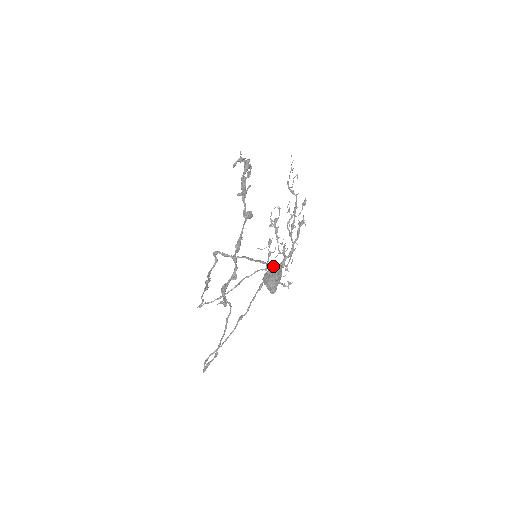
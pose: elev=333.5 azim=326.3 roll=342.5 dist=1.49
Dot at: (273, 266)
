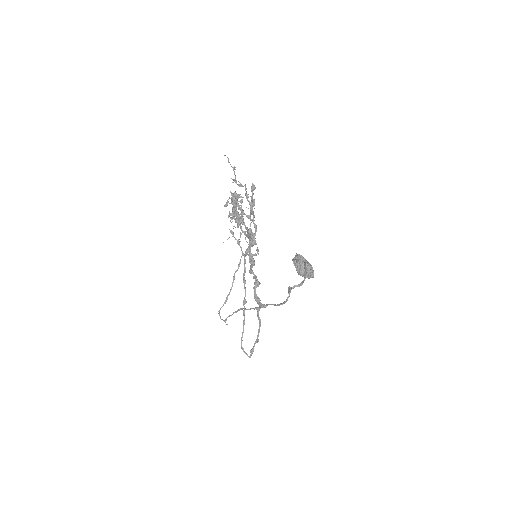
Dot at: (304, 261)
